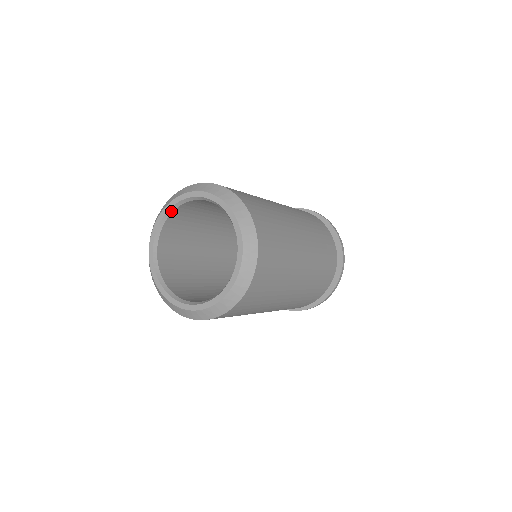
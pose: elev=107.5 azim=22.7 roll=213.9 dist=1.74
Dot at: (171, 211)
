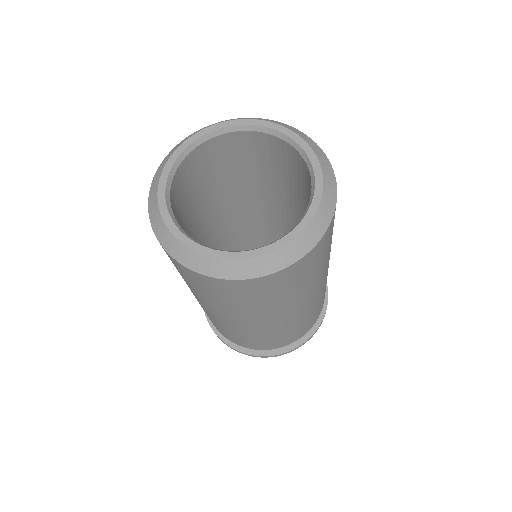
Dot at: (250, 128)
